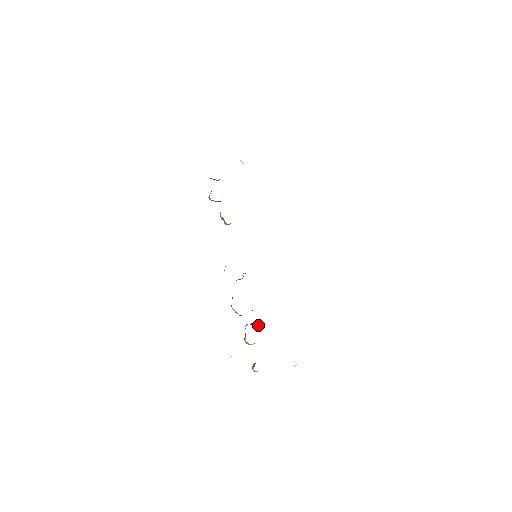
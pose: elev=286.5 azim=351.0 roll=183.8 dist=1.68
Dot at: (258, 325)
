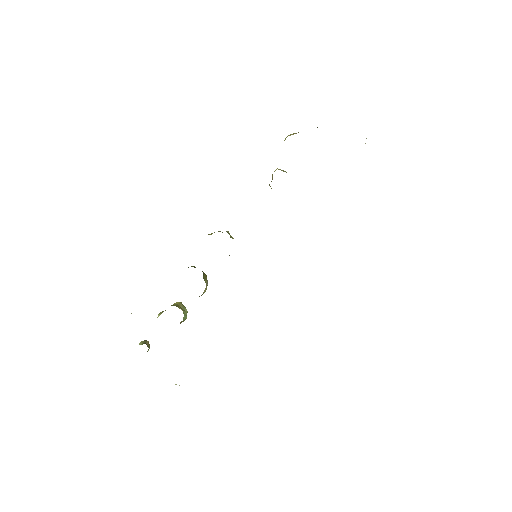
Dot at: (185, 316)
